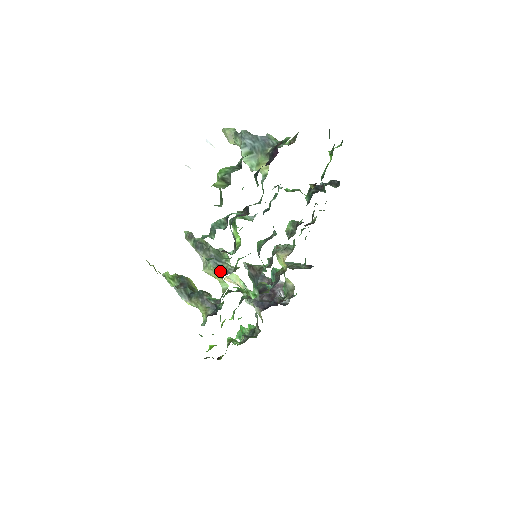
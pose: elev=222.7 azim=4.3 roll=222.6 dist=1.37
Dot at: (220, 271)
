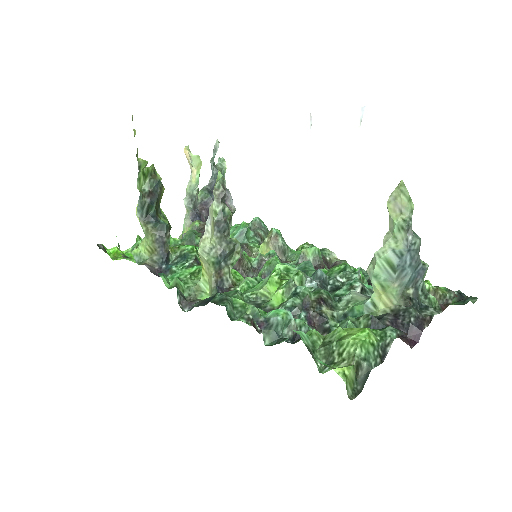
Dot at: (216, 274)
